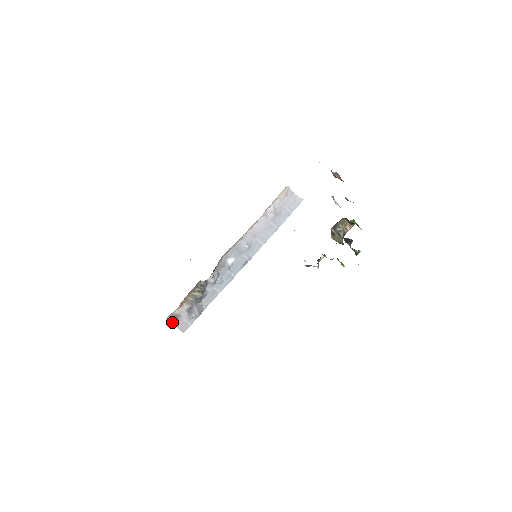
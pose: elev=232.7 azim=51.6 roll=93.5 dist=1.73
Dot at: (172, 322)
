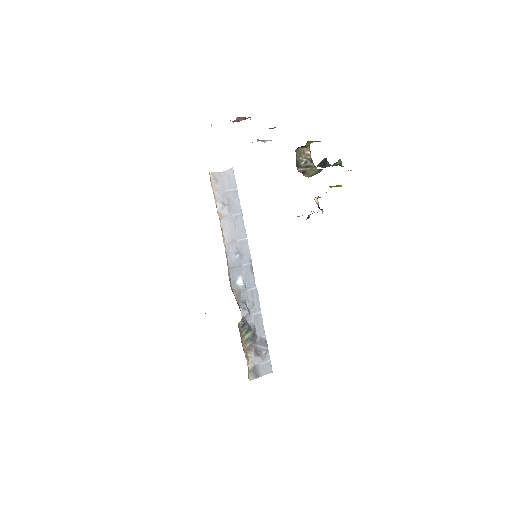
Dot at: (256, 377)
